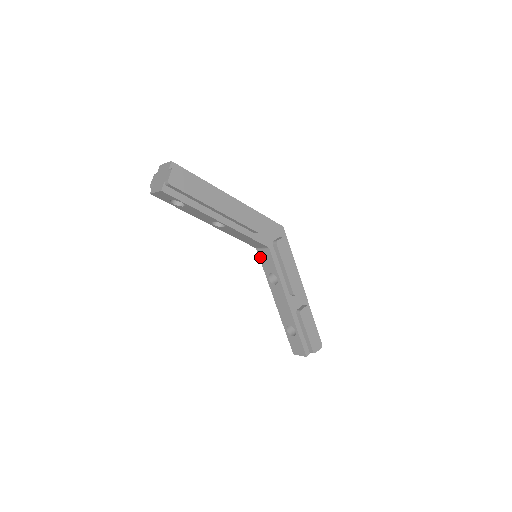
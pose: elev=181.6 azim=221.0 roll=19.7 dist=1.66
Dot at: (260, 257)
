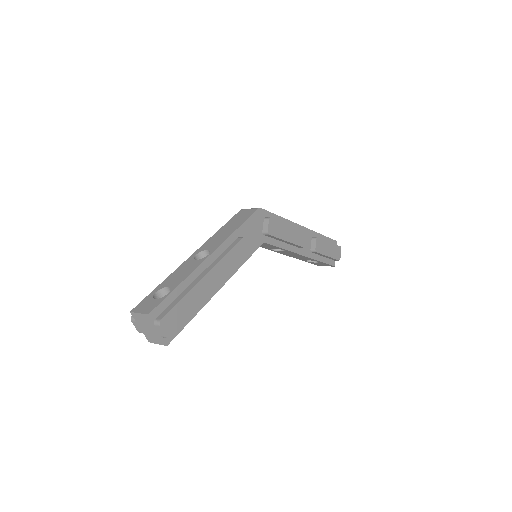
Dot at: occluded
